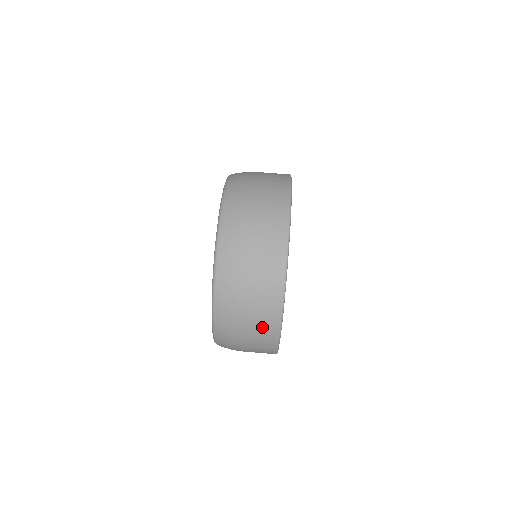
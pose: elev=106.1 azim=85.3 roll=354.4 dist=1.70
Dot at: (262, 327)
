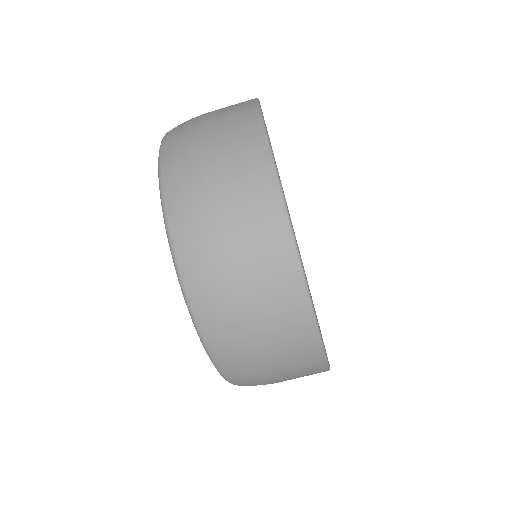
Dot at: occluded
